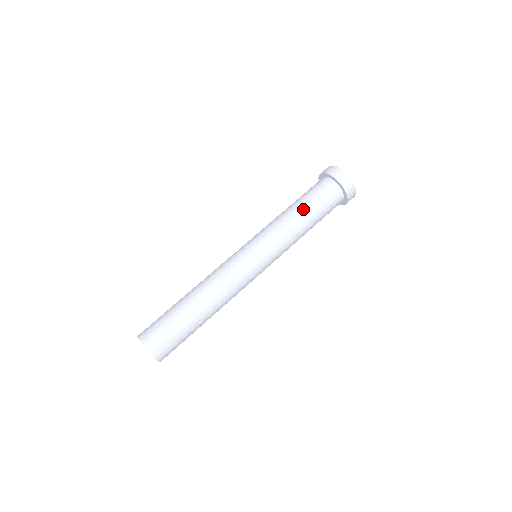
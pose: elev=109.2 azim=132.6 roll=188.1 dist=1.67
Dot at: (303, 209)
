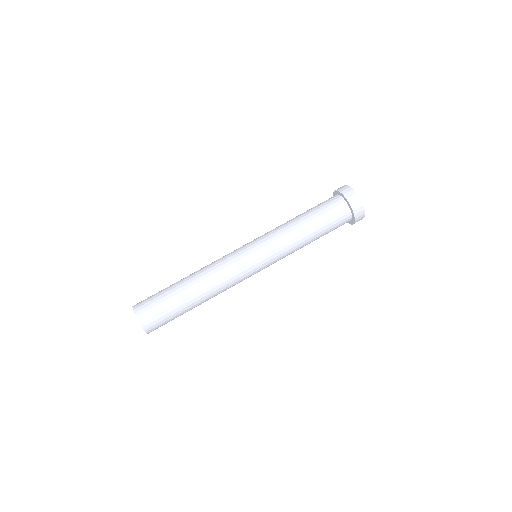
Dot at: (310, 222)
